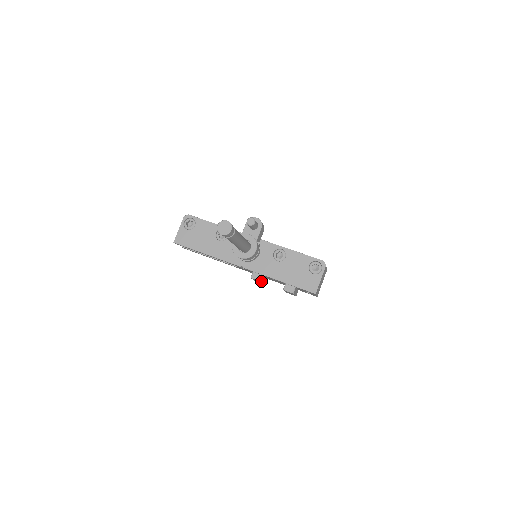
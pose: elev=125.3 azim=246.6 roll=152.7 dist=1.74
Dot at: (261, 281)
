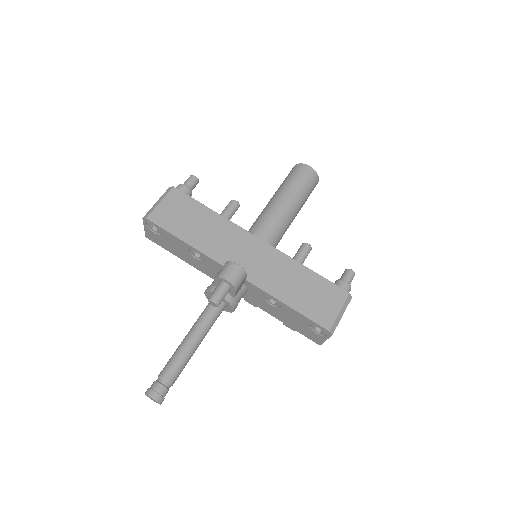
Dot at: occluded
